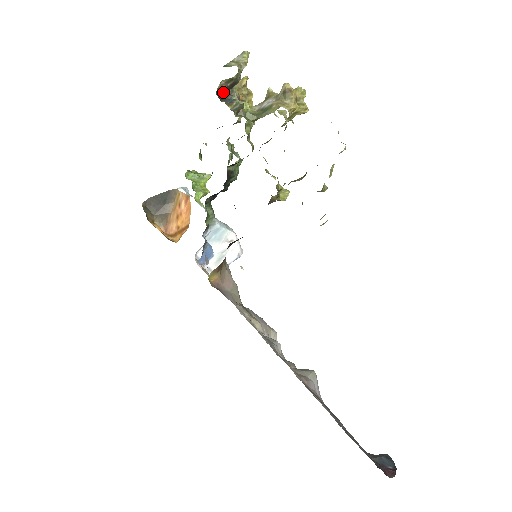
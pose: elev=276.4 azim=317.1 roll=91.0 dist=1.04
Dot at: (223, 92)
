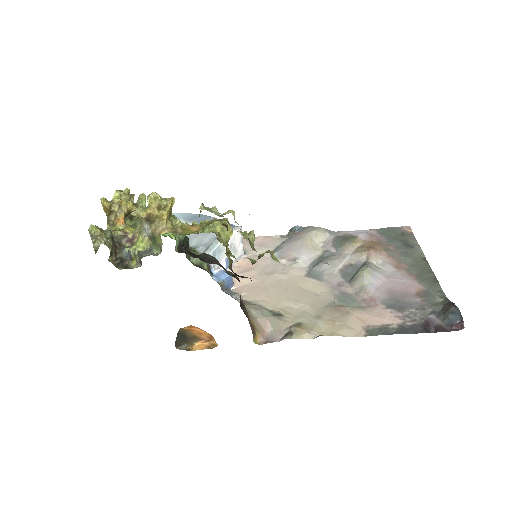
Dot at: (118, 259)
